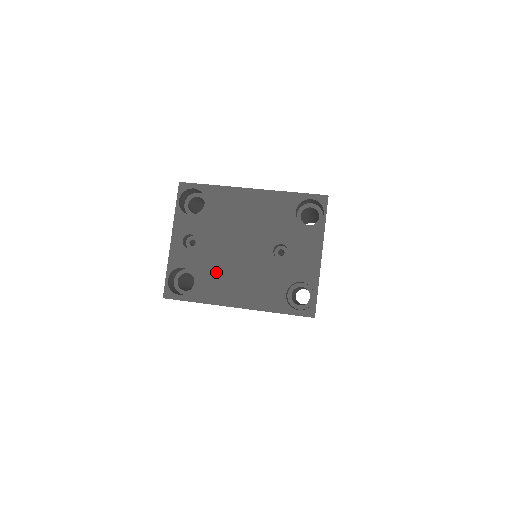
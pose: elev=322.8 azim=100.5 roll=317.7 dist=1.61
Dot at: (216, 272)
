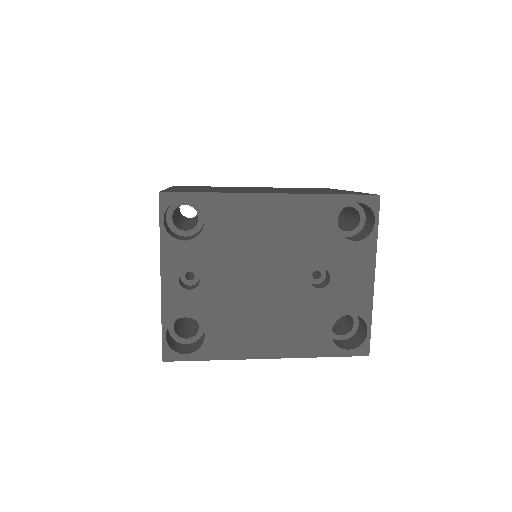
Dot at: (234, 317)
